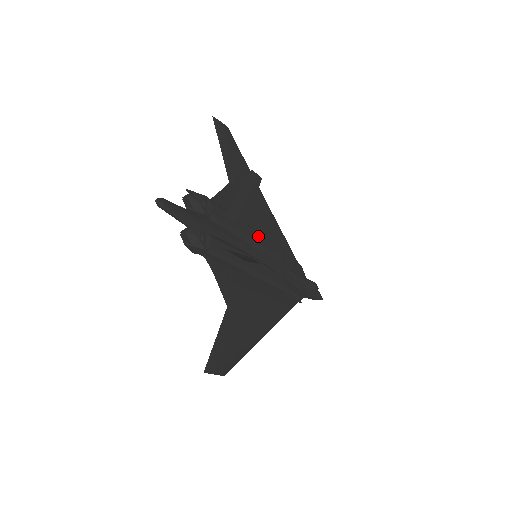
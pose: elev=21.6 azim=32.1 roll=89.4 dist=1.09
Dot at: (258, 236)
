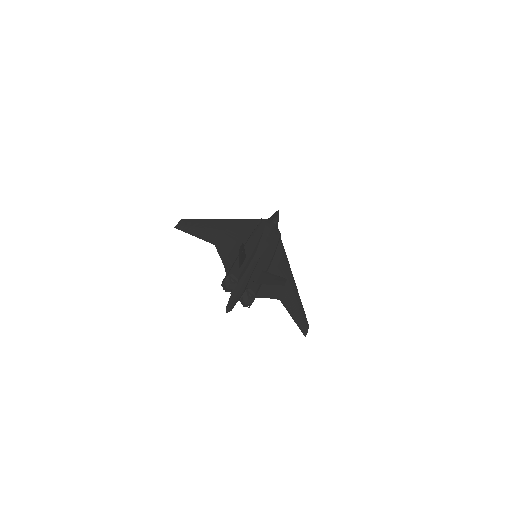
Dot at: (249, 249)
